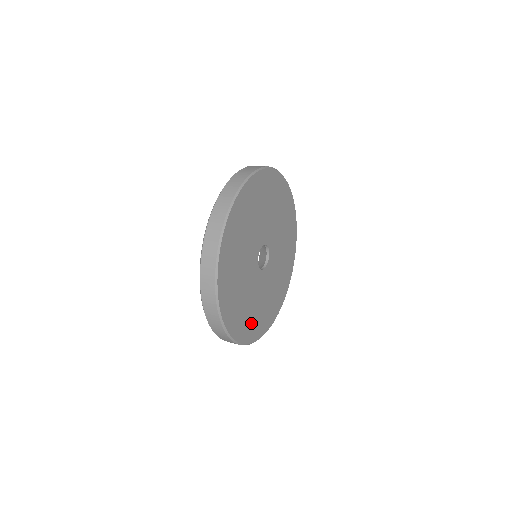
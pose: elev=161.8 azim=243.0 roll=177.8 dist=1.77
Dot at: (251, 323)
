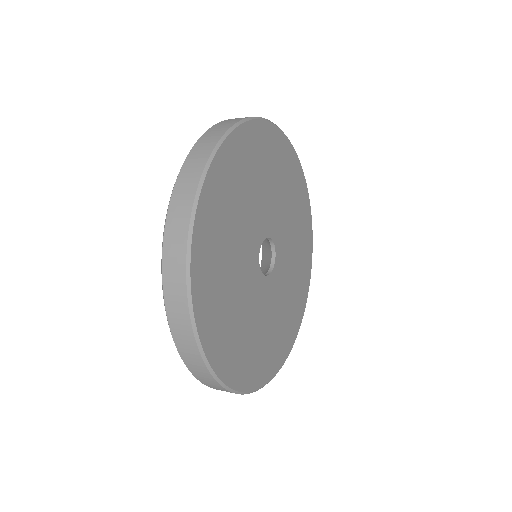
Dot at: (273, 348)
